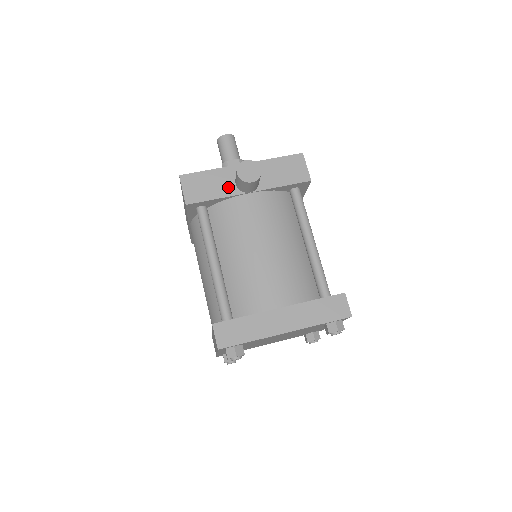
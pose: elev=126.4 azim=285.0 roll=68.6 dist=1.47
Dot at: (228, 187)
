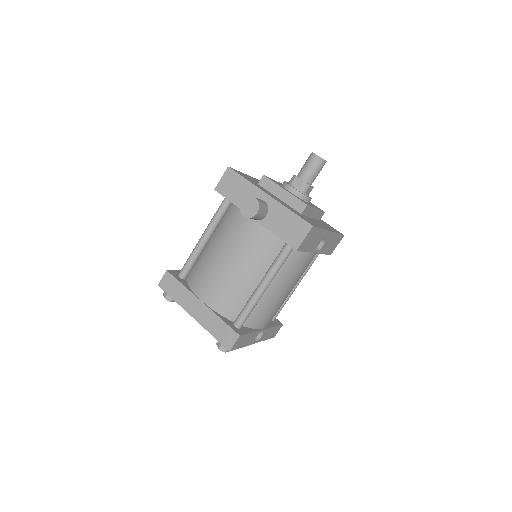
Dot at: occluded
